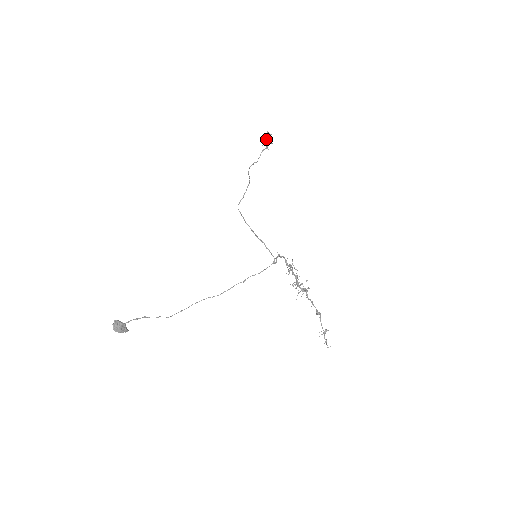
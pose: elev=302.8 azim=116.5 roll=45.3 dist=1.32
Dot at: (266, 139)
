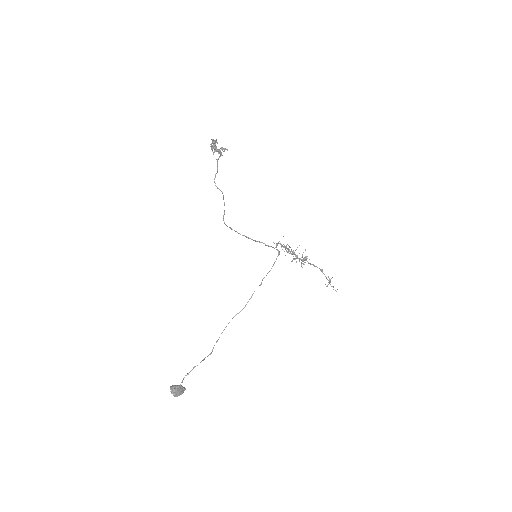
Dot at: (216, 147)
